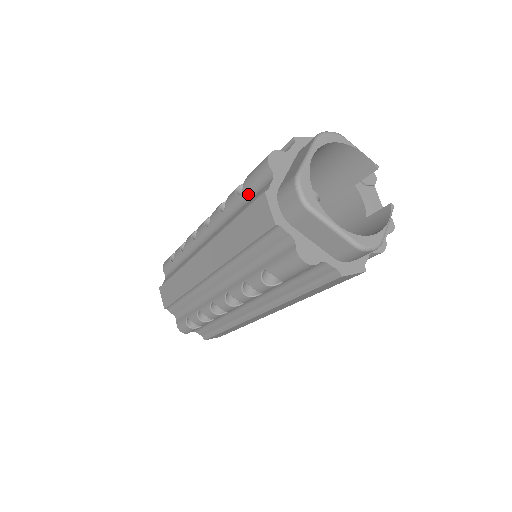
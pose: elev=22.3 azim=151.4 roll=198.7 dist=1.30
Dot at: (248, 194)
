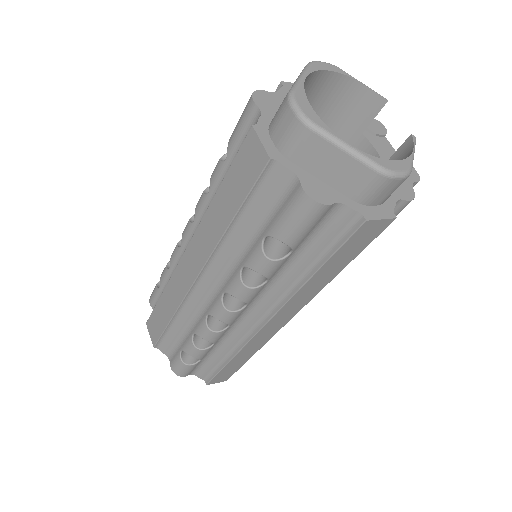
Dot at: (234, 153)
